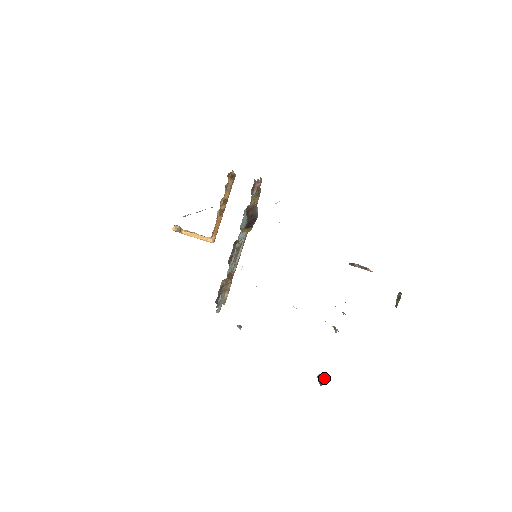
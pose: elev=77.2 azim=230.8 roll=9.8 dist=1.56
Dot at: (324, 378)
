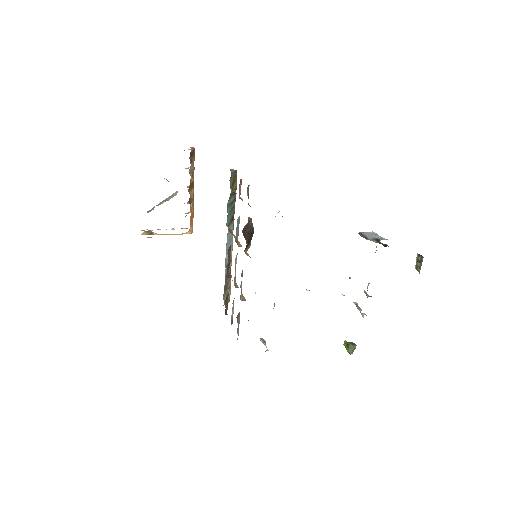
Dot at: (352, 348)
